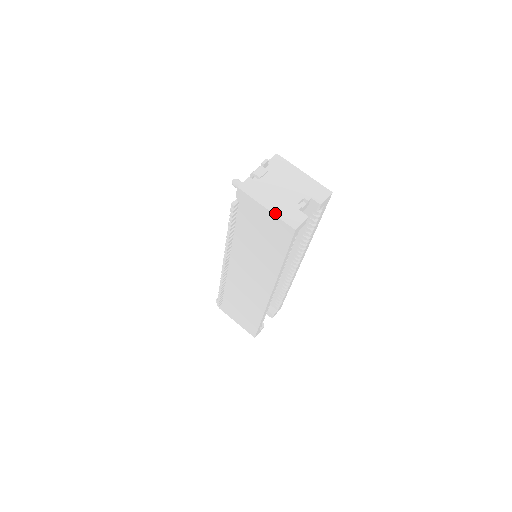
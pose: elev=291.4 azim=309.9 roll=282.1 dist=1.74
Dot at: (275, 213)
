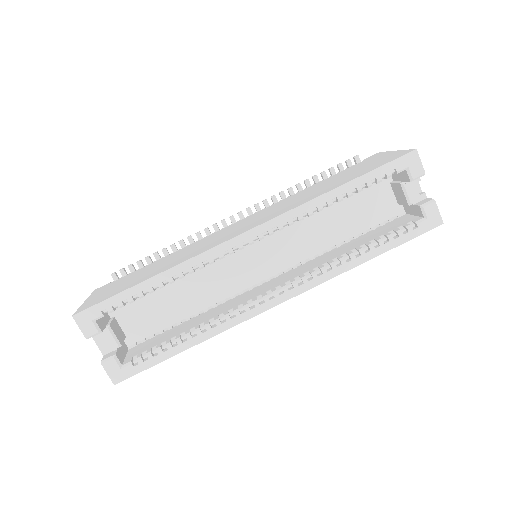
Dot at: occluded
